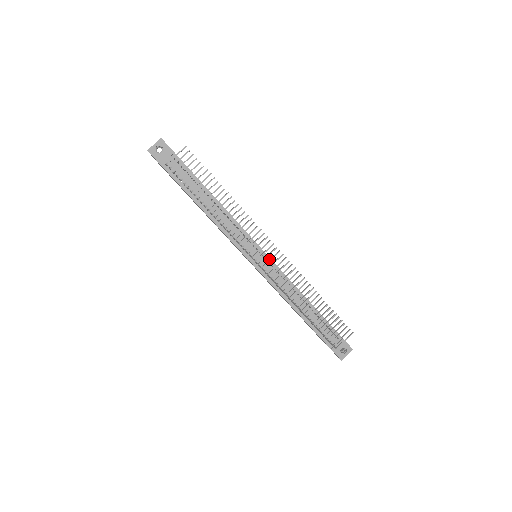
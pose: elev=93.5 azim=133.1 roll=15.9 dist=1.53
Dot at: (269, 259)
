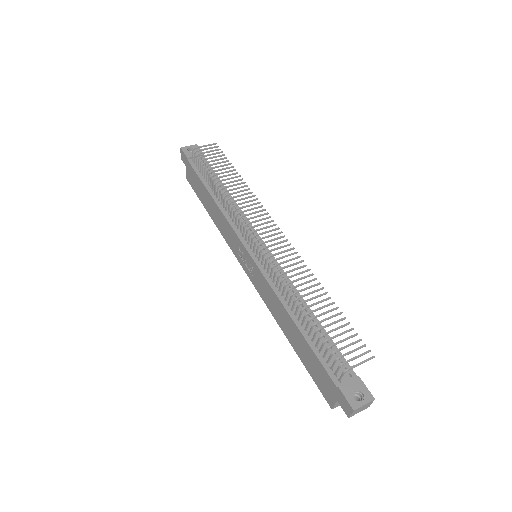
Dot at: (270, 254)
